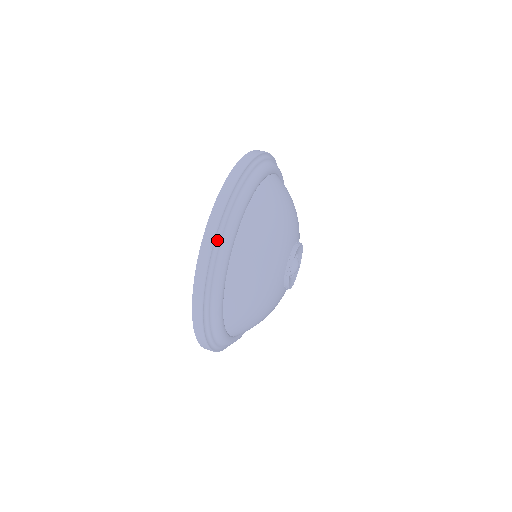
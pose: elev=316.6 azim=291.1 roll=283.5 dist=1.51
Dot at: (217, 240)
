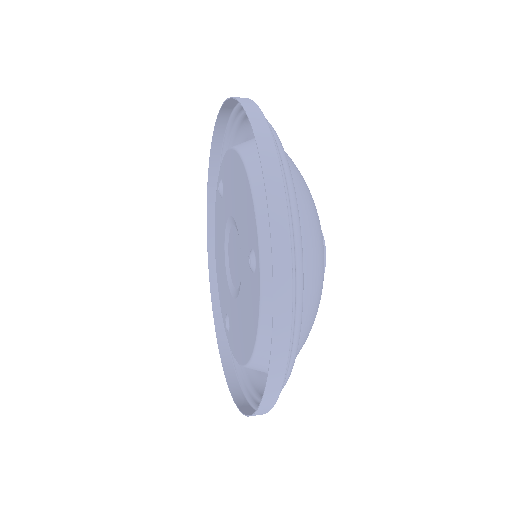
Dot at: (276, 151)
